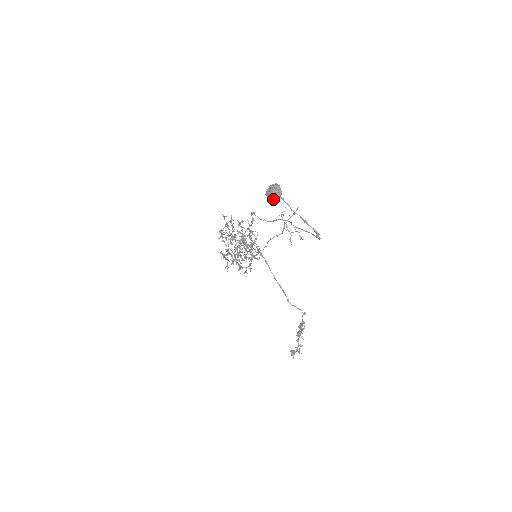
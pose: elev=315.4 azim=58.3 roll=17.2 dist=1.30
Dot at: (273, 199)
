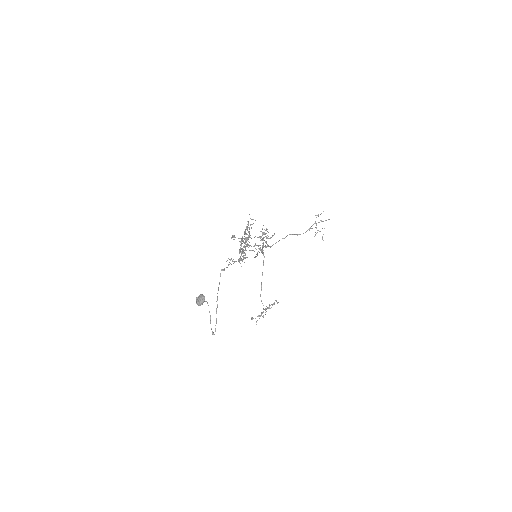
Dot at: (197, 304)
